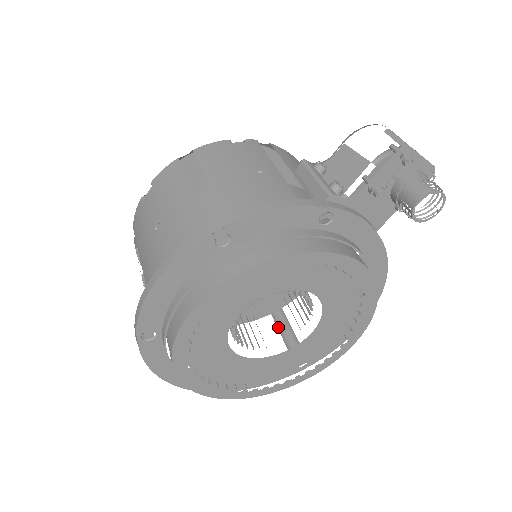
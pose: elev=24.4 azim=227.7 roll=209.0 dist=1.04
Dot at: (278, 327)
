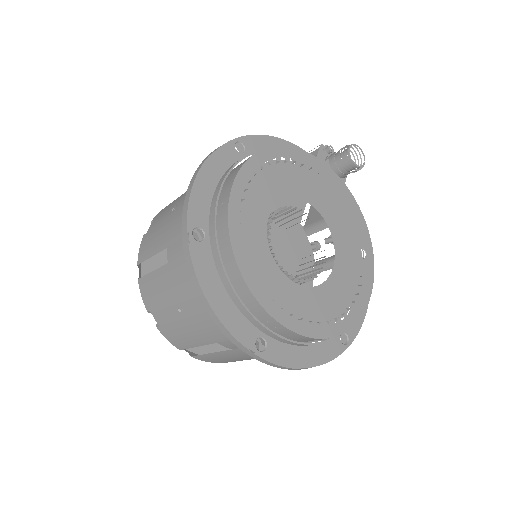
Dot at: occluded
